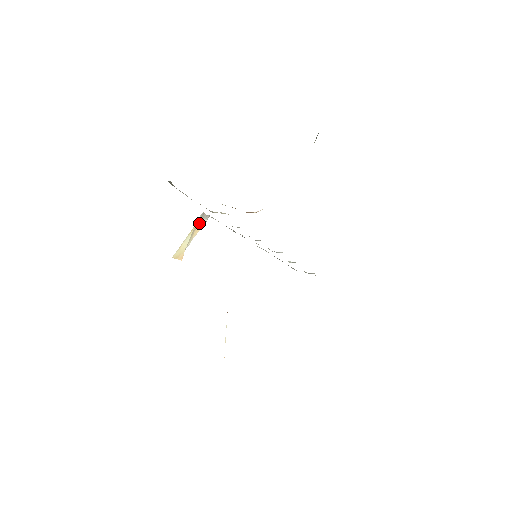
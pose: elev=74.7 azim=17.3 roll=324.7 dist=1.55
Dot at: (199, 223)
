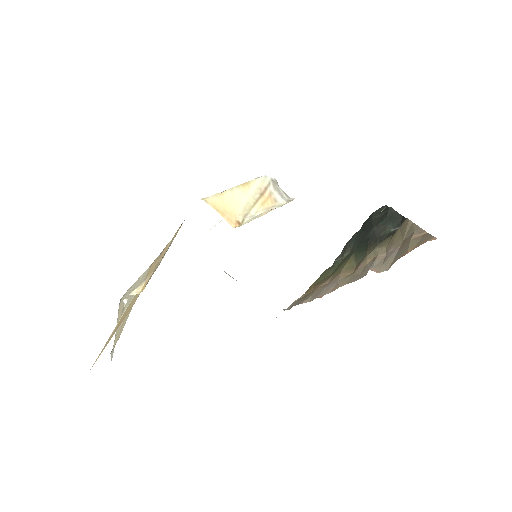
Dot at: (269, 191)
